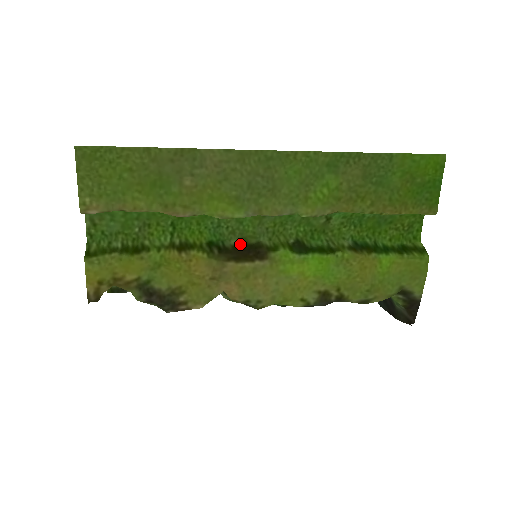
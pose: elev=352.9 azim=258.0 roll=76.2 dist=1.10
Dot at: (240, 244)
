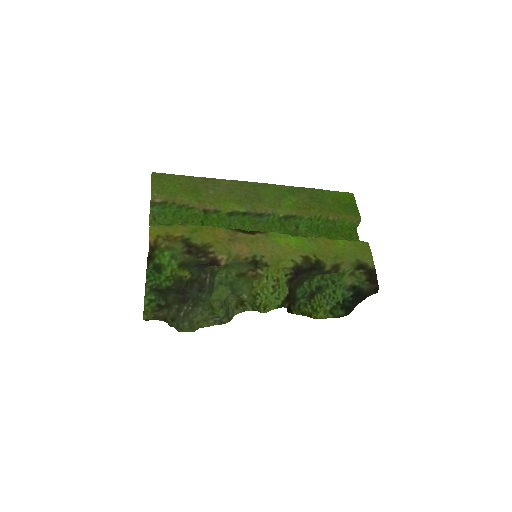
Dot at: occluded
